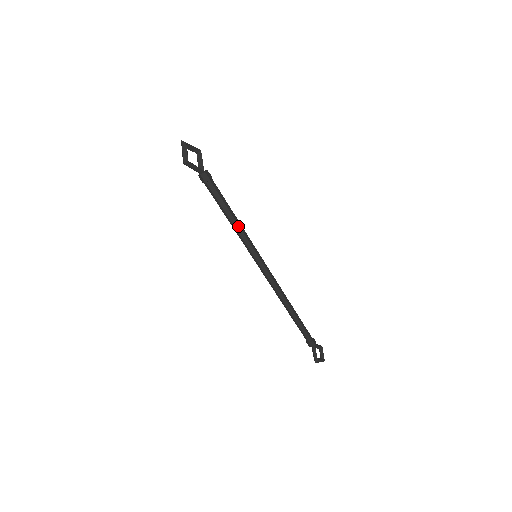
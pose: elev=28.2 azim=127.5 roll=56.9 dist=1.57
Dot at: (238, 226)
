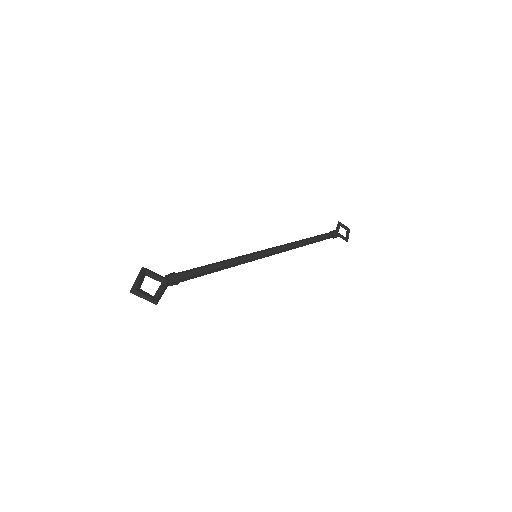
Dot at: (228, 266)
